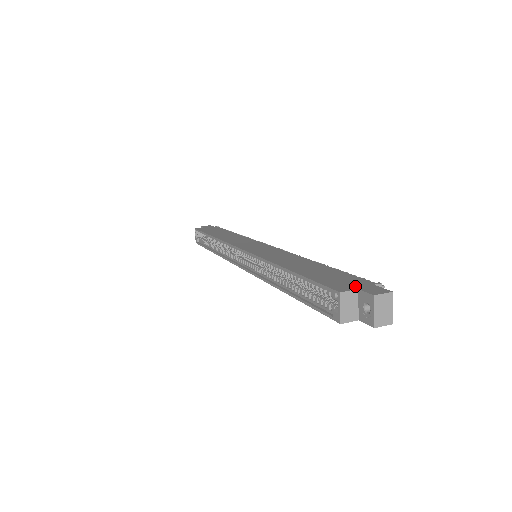
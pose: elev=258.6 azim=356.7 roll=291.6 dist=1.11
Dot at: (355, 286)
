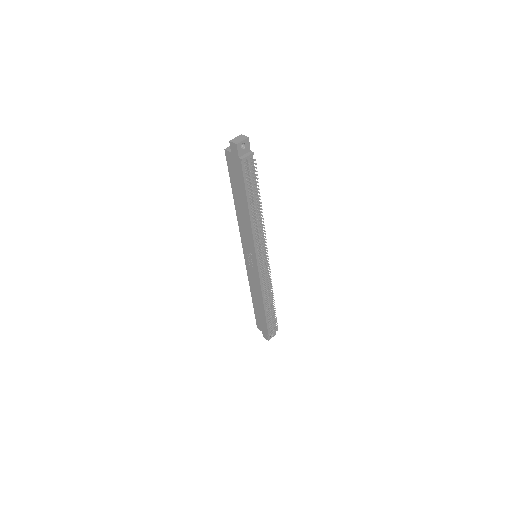
Dot at: occluded
